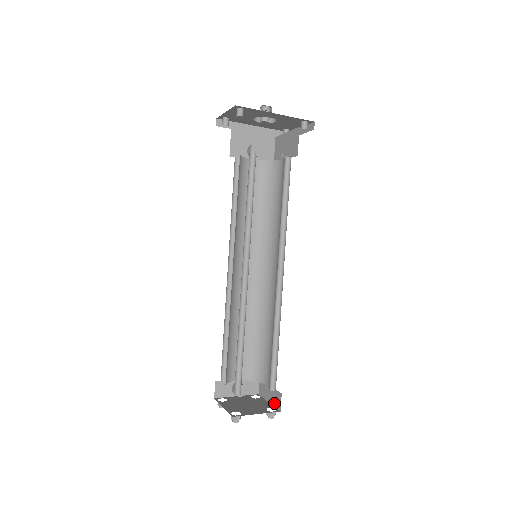
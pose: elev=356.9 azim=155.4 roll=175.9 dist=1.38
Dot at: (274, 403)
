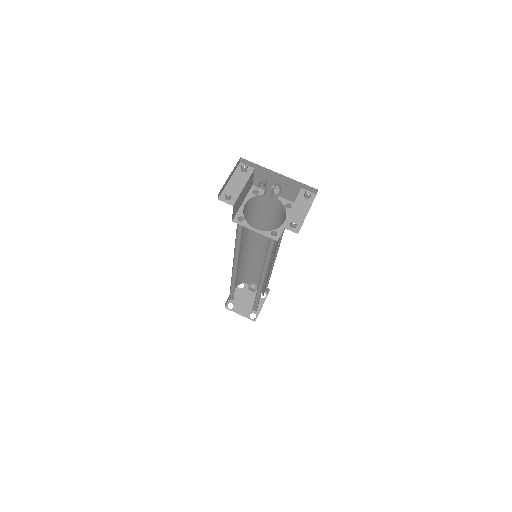
Dot at: occluded
